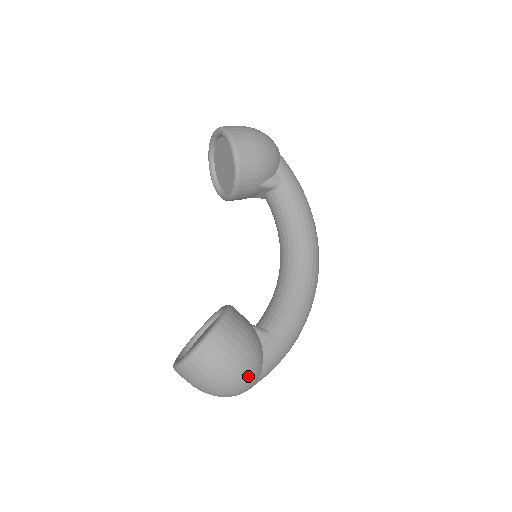
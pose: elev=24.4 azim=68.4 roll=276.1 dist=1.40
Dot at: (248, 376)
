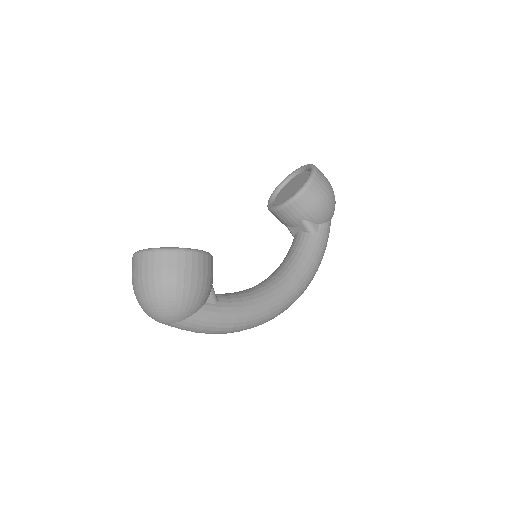
Dot at: (178, 306)
